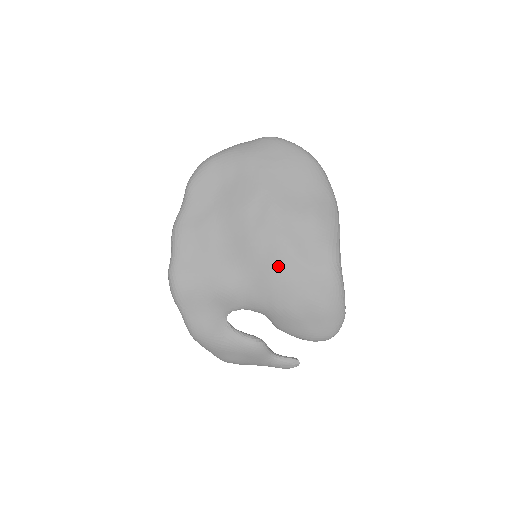
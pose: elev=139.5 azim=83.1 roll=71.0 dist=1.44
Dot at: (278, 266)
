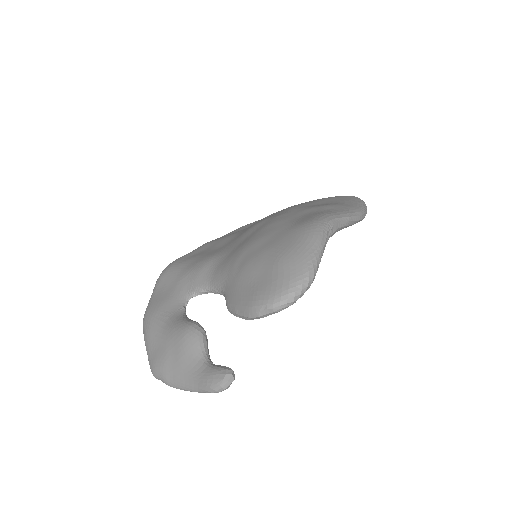
Dot at: (260, 231)
